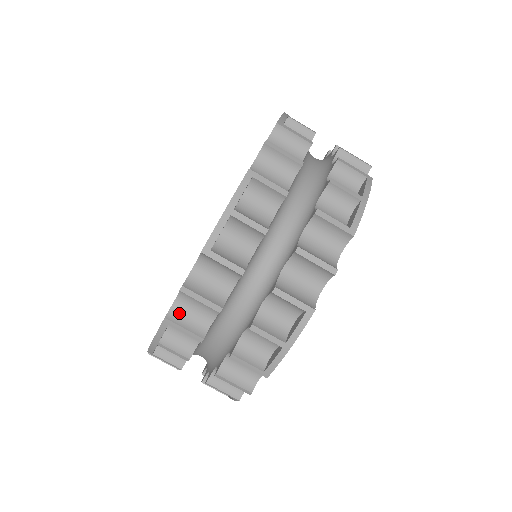
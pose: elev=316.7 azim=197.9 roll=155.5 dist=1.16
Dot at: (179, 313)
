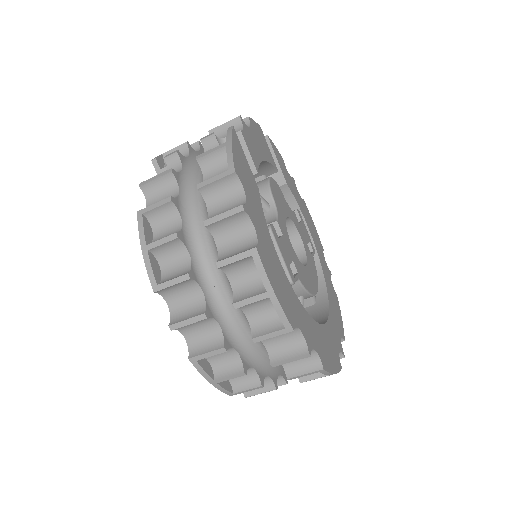
Dot at: occluded
